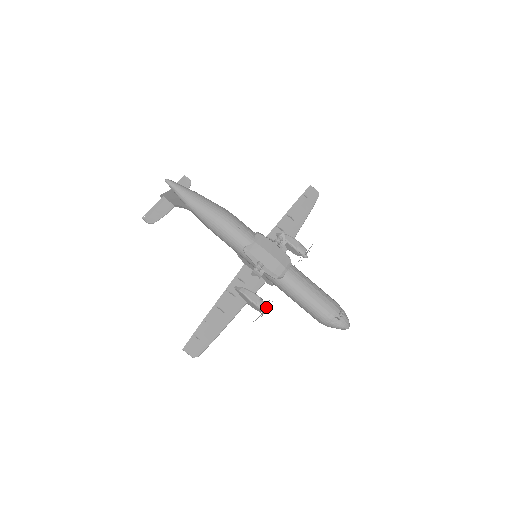
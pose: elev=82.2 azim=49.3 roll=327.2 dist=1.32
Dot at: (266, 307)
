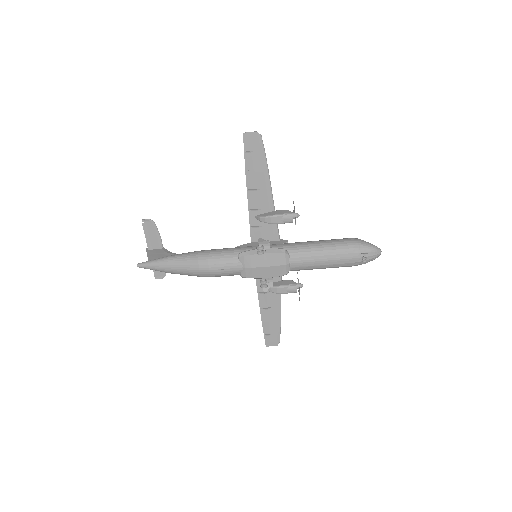
Dot at: (298, 284)
